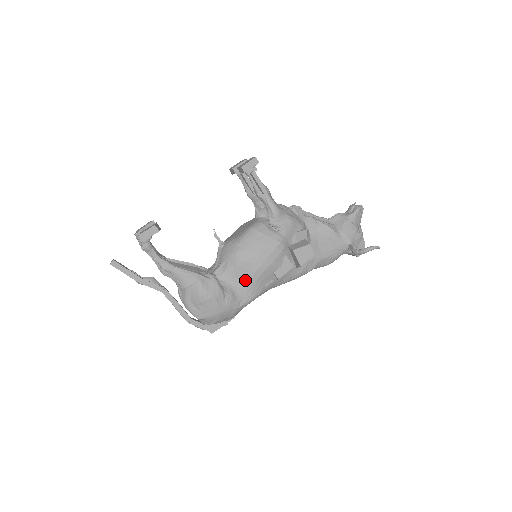
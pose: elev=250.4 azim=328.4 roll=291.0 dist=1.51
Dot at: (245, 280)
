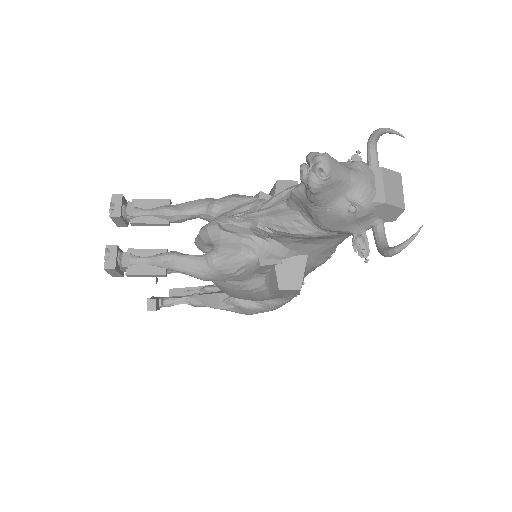
Dot at: occluded
